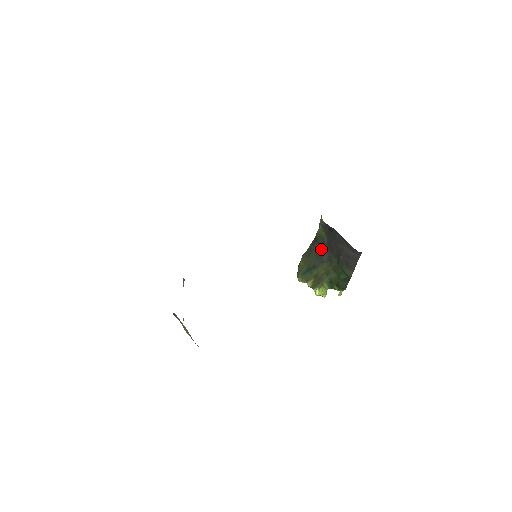
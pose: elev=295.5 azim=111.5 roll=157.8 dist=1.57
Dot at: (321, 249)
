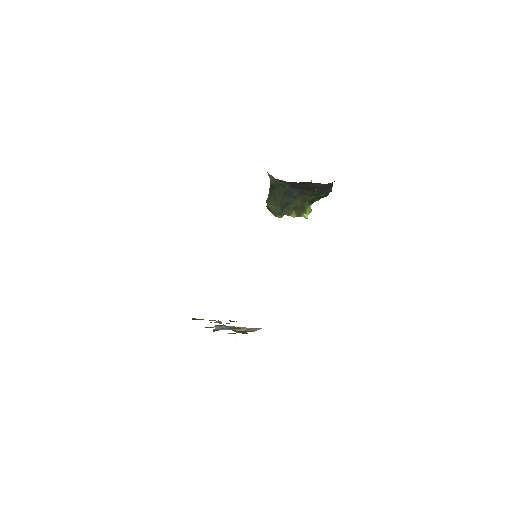
Dot at: (286, 191)
